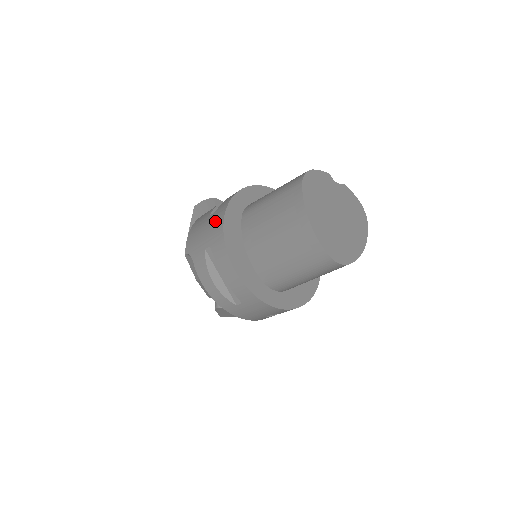
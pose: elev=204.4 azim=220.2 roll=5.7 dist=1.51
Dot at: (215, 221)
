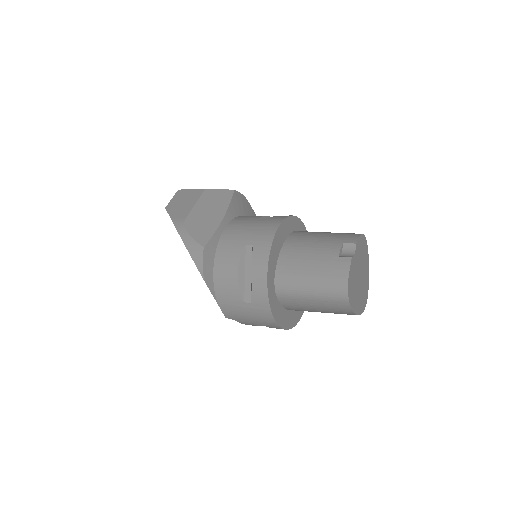
Dot at: (261, 315)
